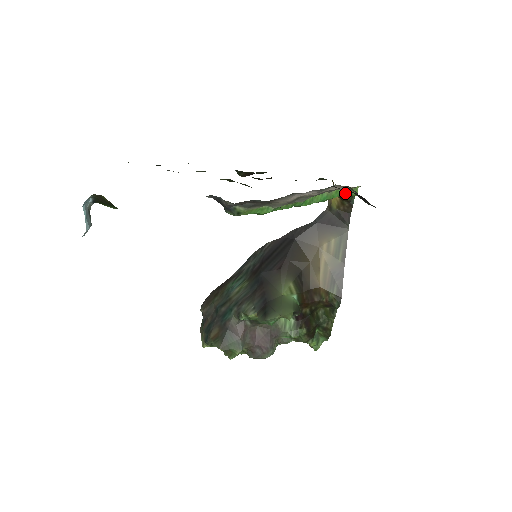
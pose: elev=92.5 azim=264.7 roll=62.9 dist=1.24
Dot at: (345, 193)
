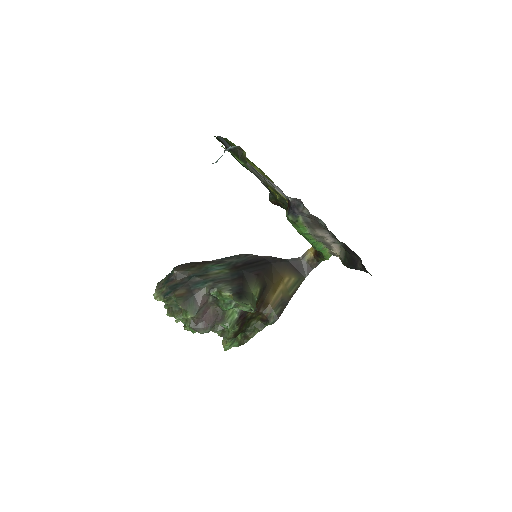
Dot at: (327, 254)
